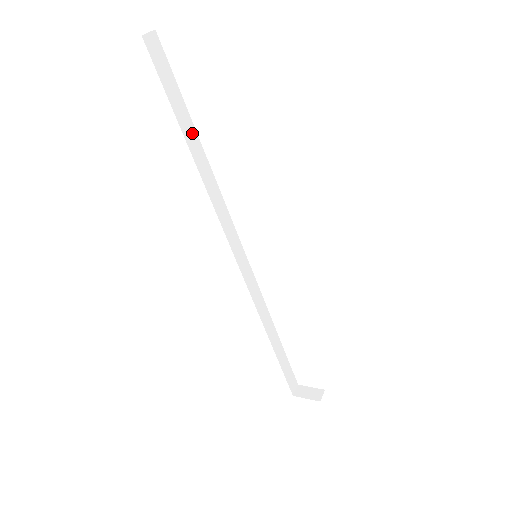
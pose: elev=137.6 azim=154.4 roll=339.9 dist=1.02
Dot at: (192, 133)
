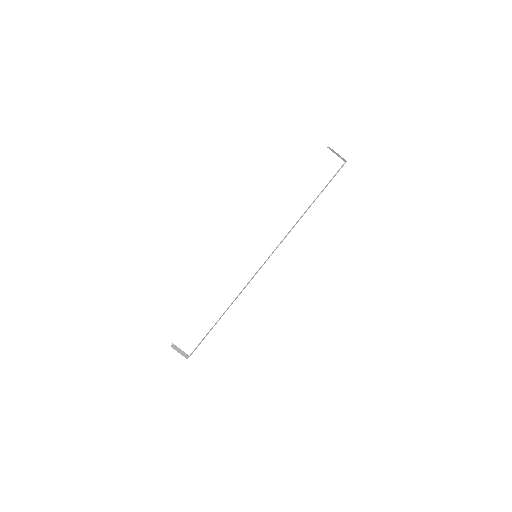
Dot at: occluded
